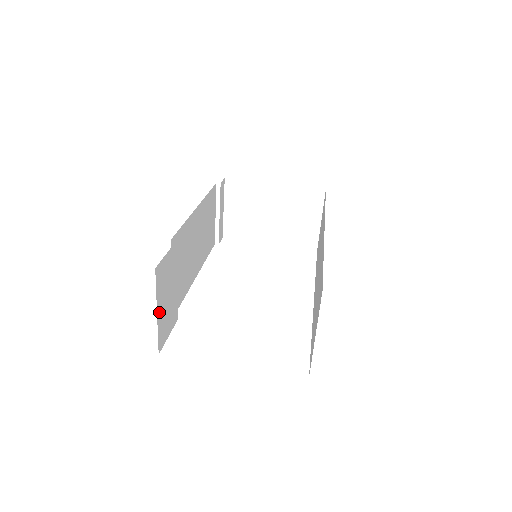
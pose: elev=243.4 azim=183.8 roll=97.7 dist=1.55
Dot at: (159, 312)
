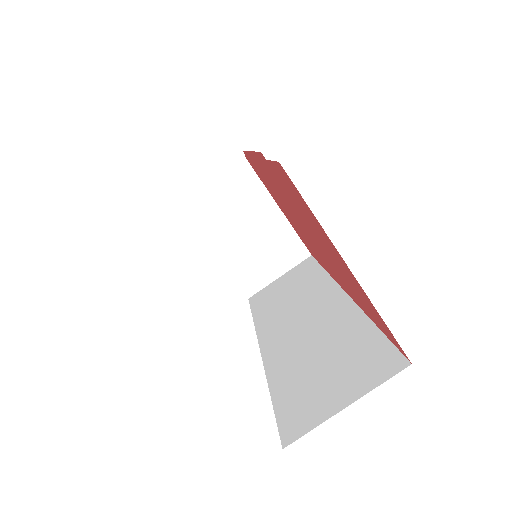
Dot at: occluded
